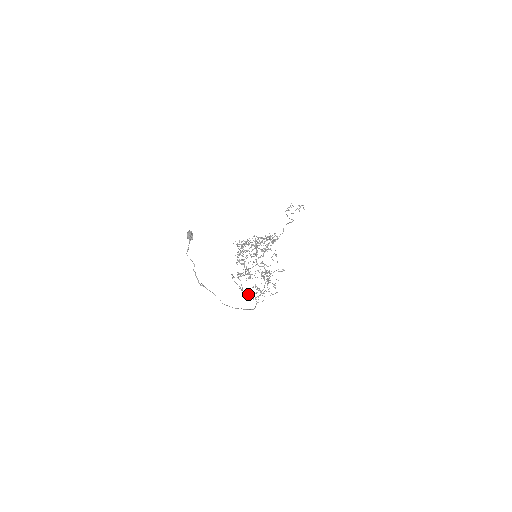
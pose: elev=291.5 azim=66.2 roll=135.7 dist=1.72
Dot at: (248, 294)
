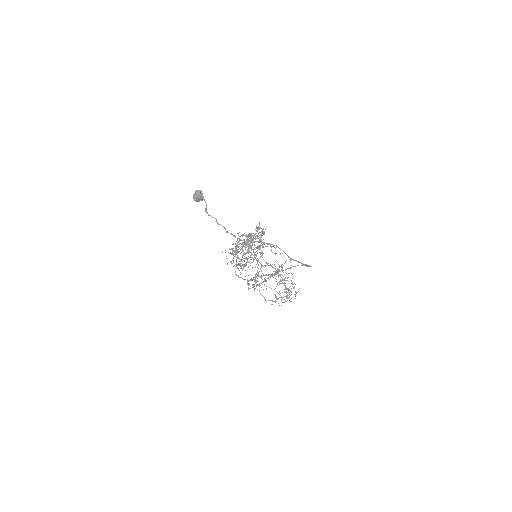
Dot at: (288, 268)
